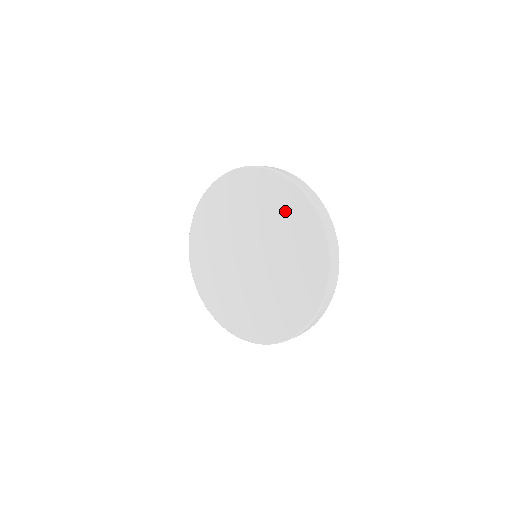
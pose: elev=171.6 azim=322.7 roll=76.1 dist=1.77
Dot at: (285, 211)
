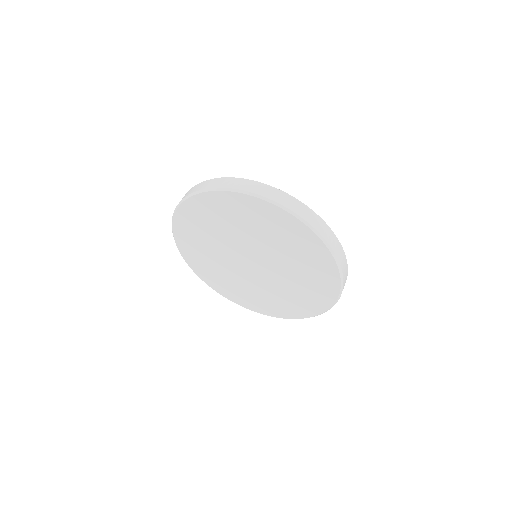
Dot at: (268, 225)
